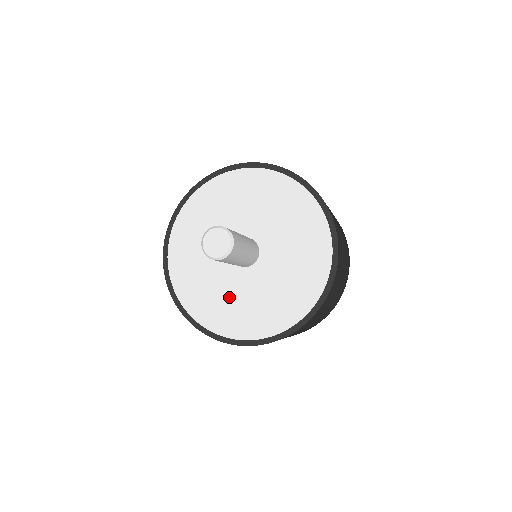
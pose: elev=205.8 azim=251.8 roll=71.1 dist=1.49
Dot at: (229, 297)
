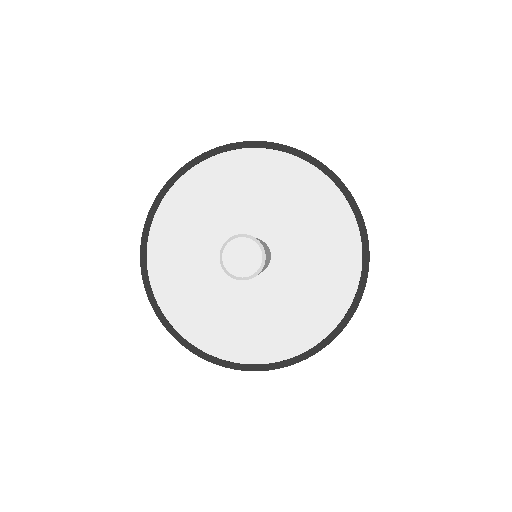
Dot at: (231, 311)
